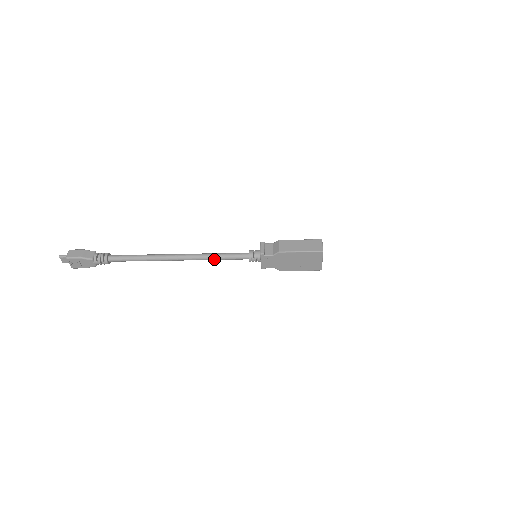
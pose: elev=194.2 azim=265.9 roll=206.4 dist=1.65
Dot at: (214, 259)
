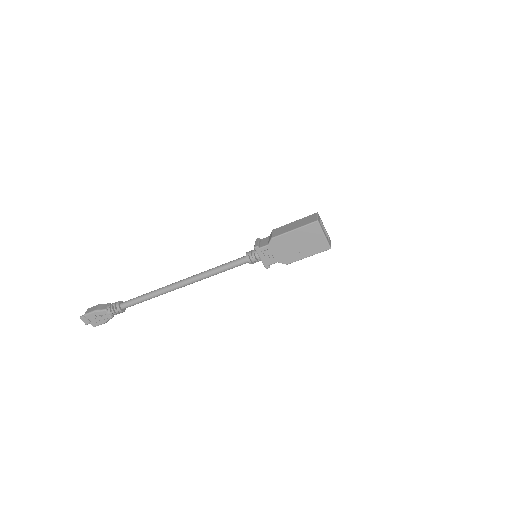
Dot at: (215, 273)
